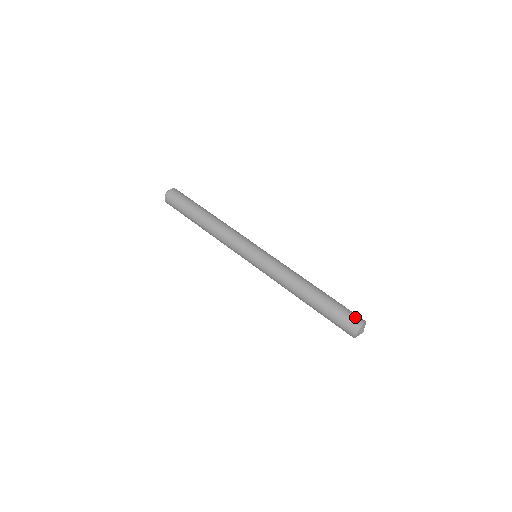
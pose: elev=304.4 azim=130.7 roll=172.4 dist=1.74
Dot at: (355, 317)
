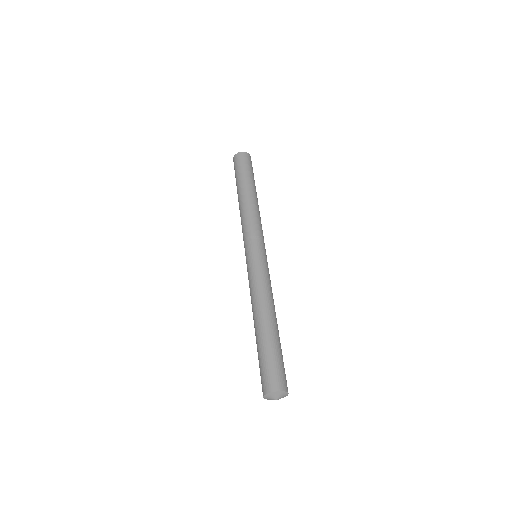
Dot at: (284, 379)
